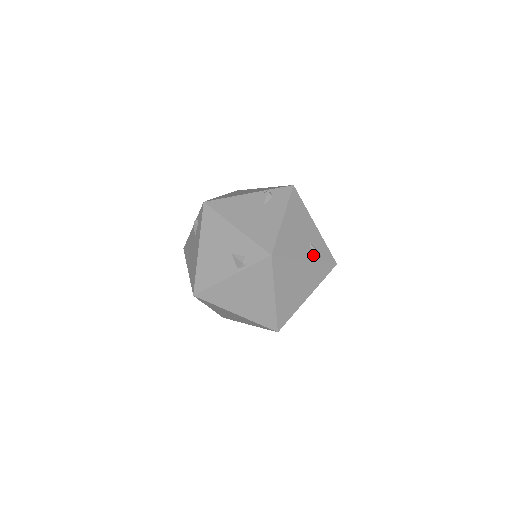
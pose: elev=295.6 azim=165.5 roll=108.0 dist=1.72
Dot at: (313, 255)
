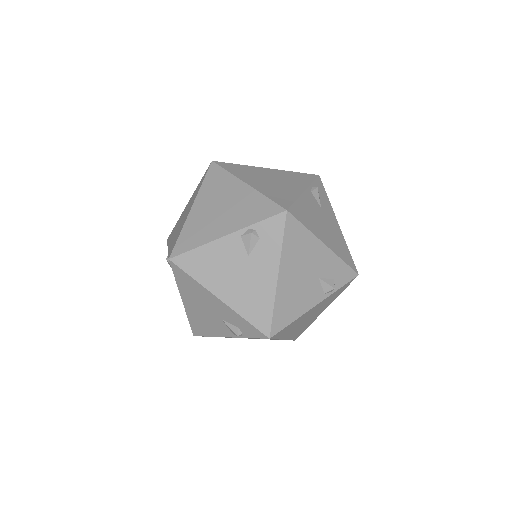
Dot at: (325, 292)
